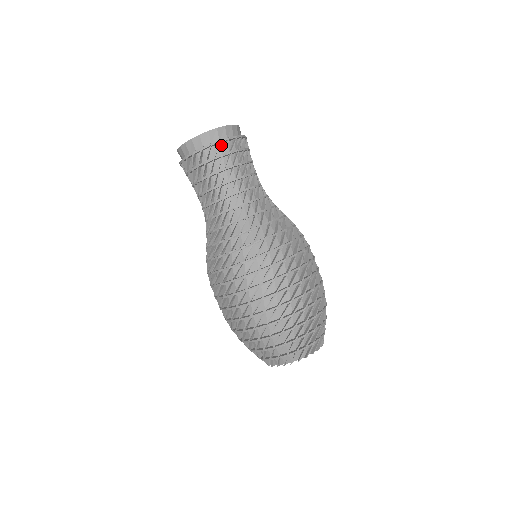
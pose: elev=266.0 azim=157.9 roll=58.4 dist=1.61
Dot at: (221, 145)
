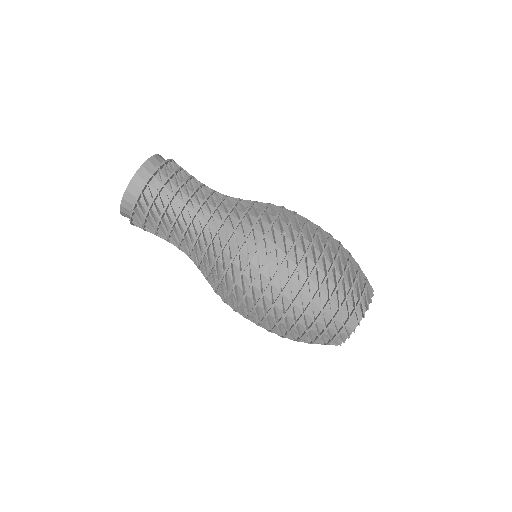
Dot at: (150, 184)
